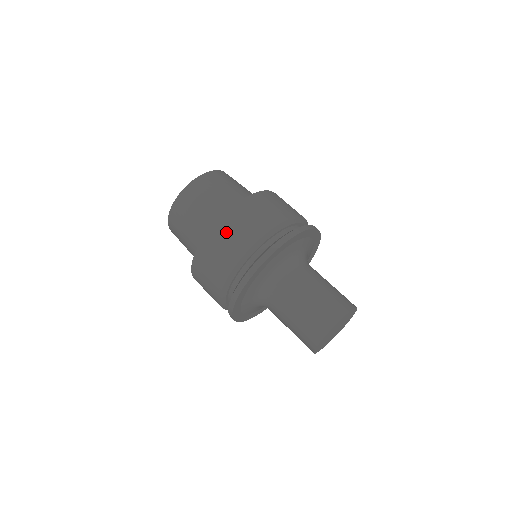
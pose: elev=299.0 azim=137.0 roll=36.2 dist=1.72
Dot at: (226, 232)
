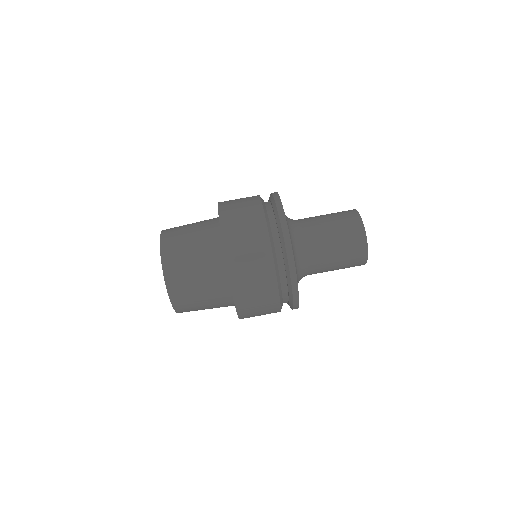
Dot at: (251, 306)
